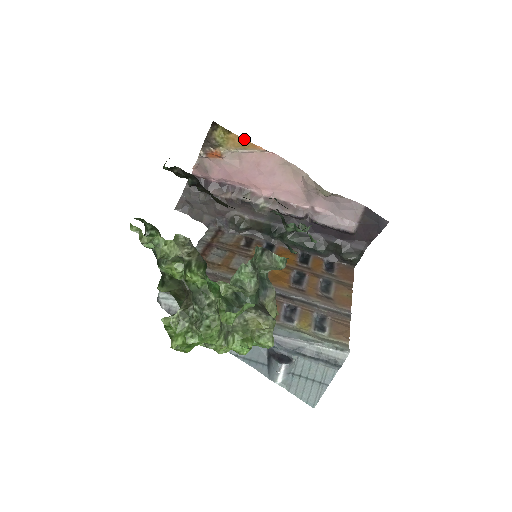
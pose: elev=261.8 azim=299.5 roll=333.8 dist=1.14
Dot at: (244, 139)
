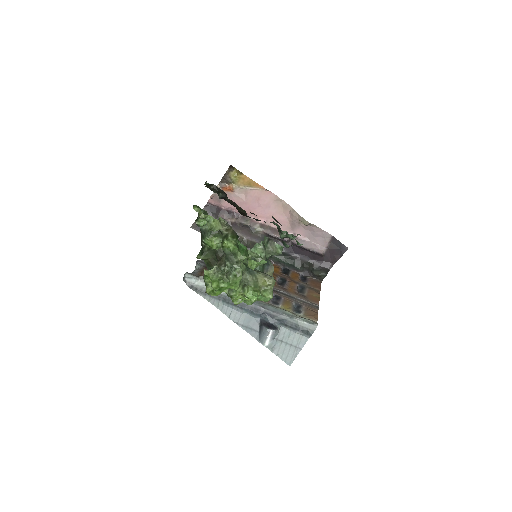
Dot at: (251, 179)
